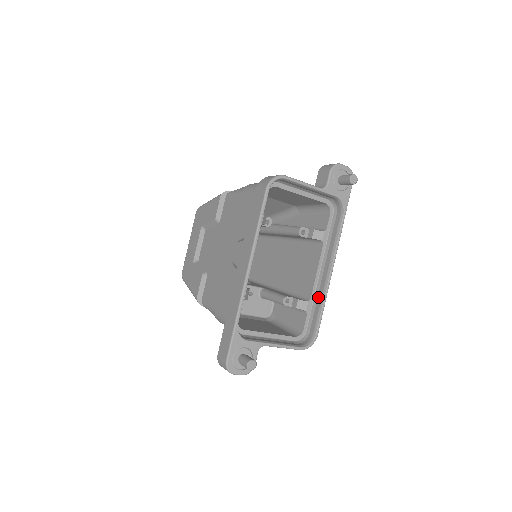
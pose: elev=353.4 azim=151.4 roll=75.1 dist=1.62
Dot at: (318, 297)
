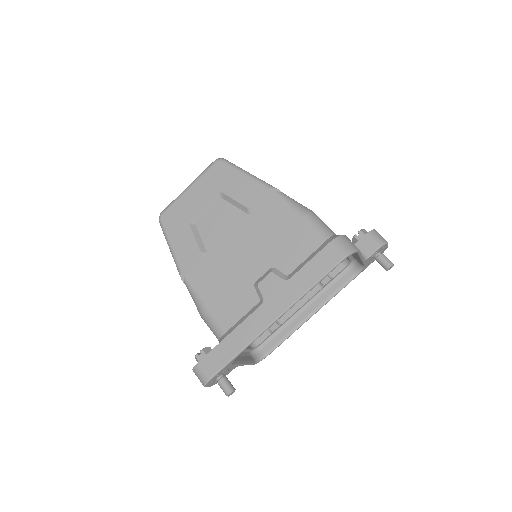
Dot at: (289, 326)
